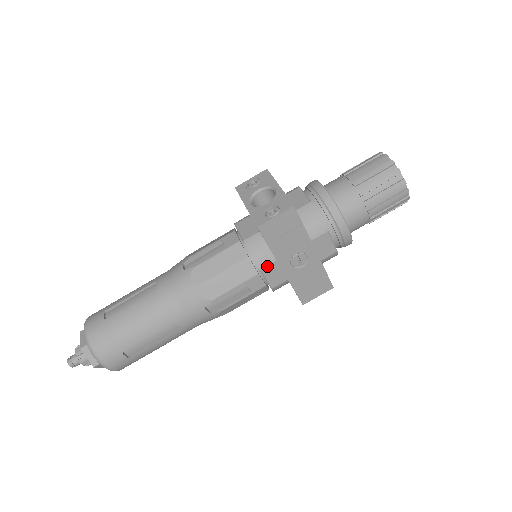
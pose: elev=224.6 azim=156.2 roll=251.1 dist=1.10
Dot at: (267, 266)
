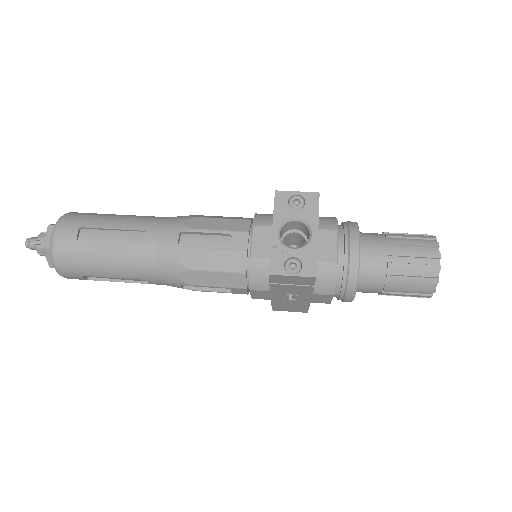
Dot at: (258, 290)
